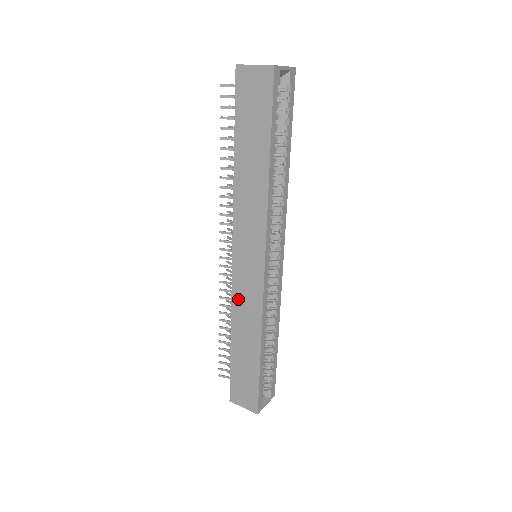
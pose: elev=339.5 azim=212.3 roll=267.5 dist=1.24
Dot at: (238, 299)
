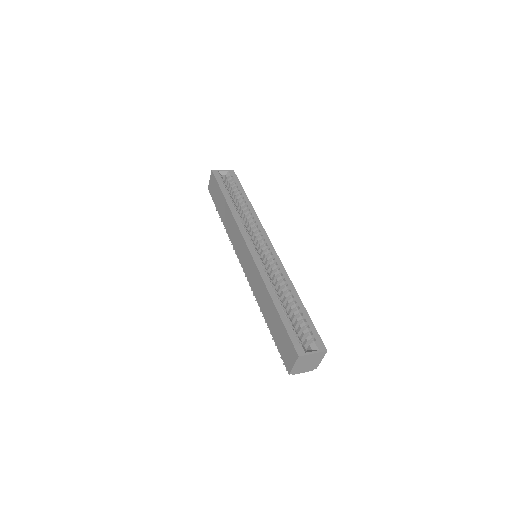
Dot at: (253, 284)
